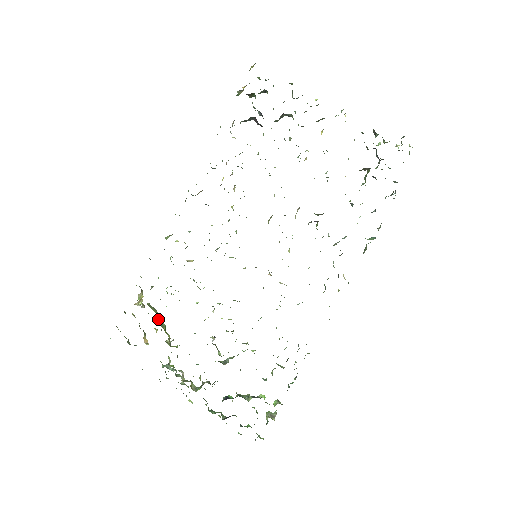
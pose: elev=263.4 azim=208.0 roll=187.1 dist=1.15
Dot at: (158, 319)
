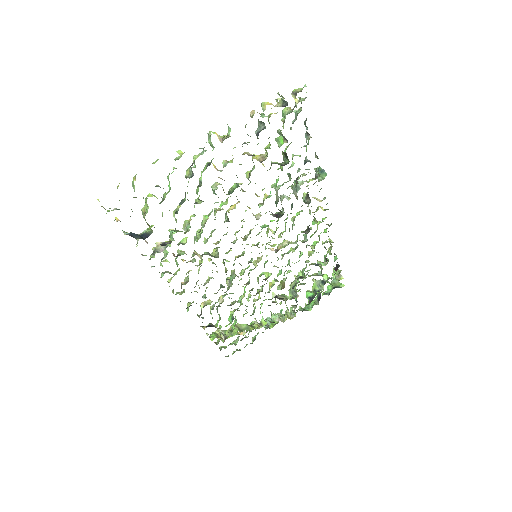
Dot at: (242, 330)
